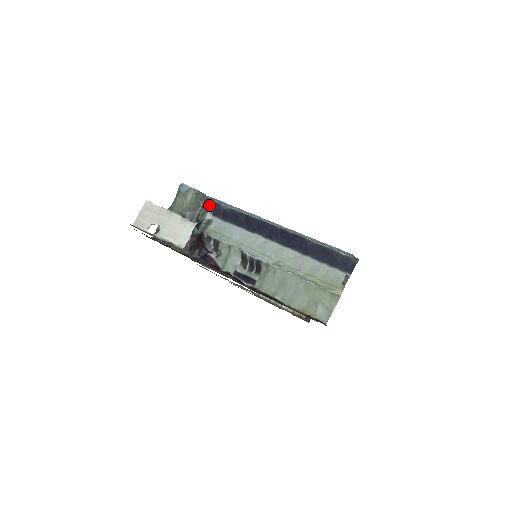
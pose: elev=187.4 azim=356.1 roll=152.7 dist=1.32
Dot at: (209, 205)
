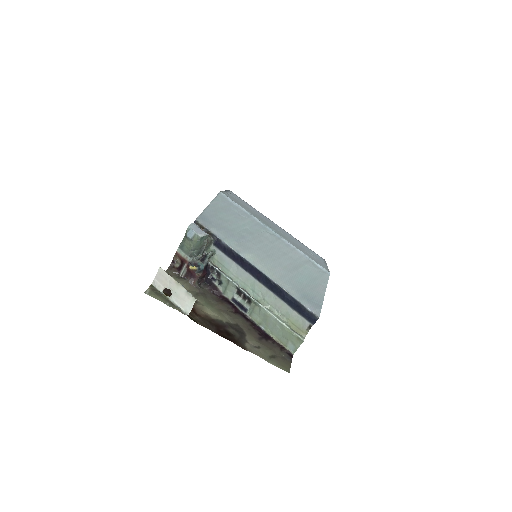
Dot at: (212, 240)
